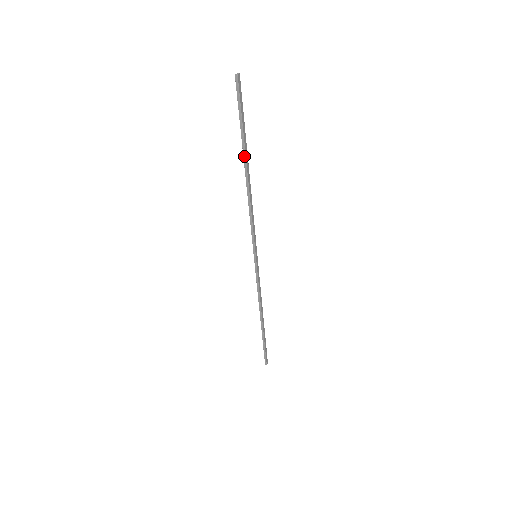
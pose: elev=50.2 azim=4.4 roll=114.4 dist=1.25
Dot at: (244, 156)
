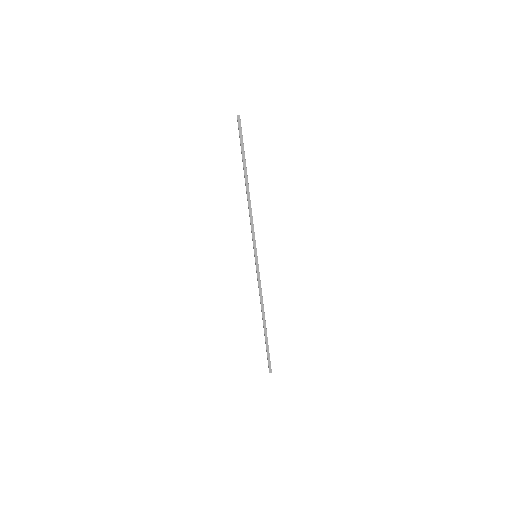
Dot at: (244, 171)
